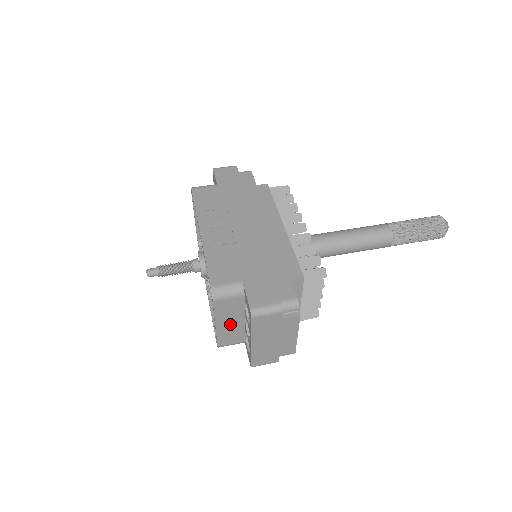
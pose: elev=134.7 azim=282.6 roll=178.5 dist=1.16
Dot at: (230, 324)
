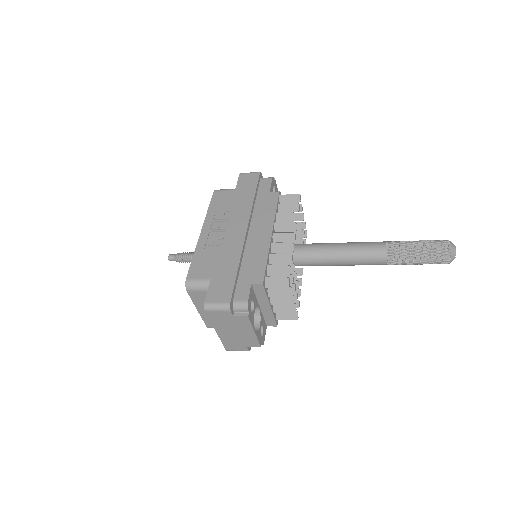
Dot at: occluded
